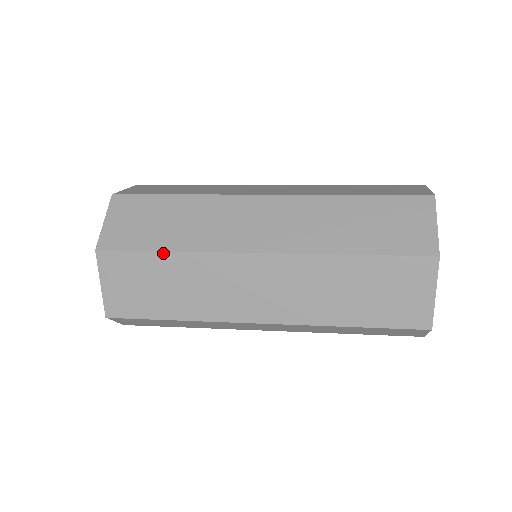
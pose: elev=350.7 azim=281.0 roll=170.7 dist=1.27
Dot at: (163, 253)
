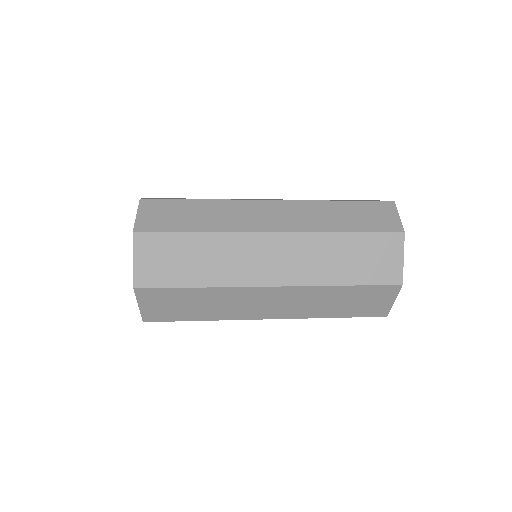
Dot at: (194, 289)
